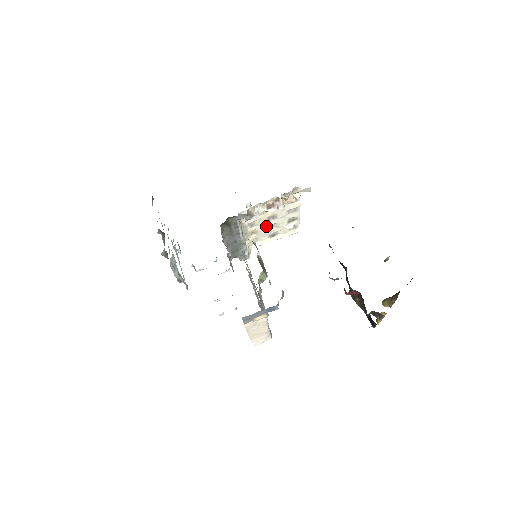
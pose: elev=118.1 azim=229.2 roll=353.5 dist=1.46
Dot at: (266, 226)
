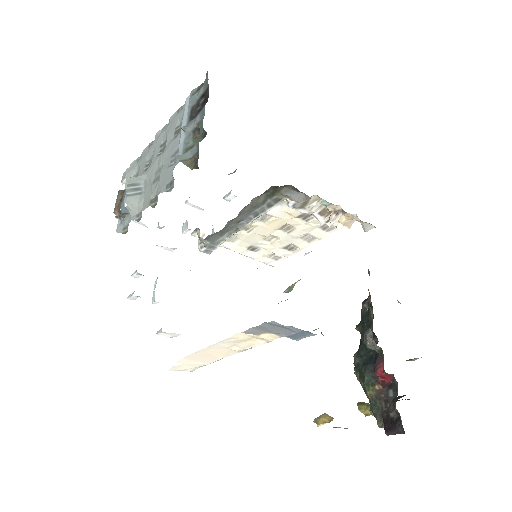
Dot at: (268, 232)
